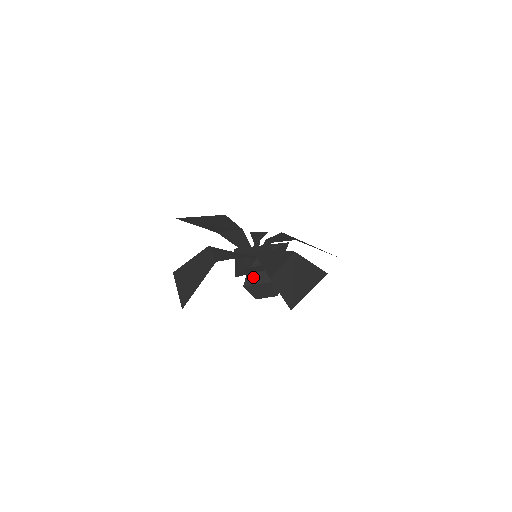
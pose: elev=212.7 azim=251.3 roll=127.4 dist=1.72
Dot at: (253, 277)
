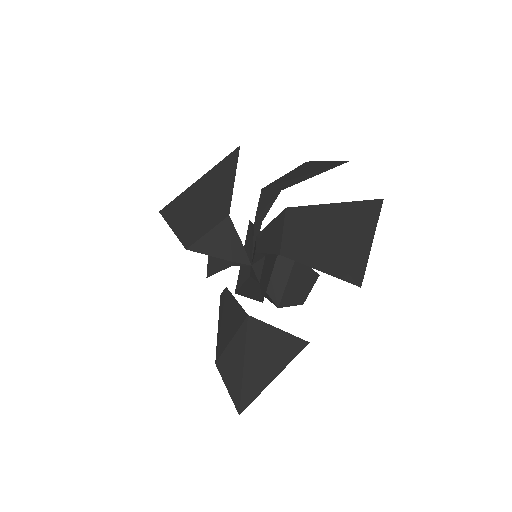
Dot at: occluded
